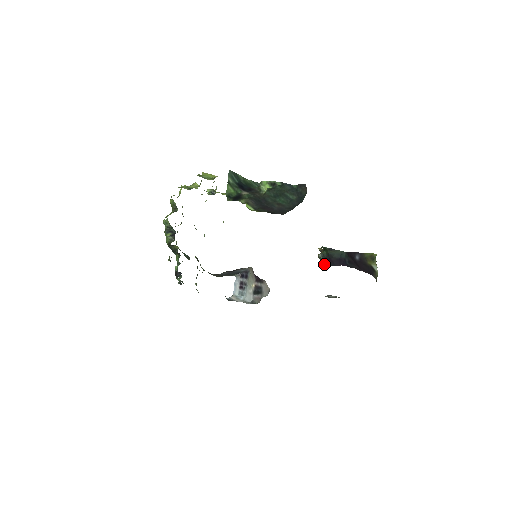
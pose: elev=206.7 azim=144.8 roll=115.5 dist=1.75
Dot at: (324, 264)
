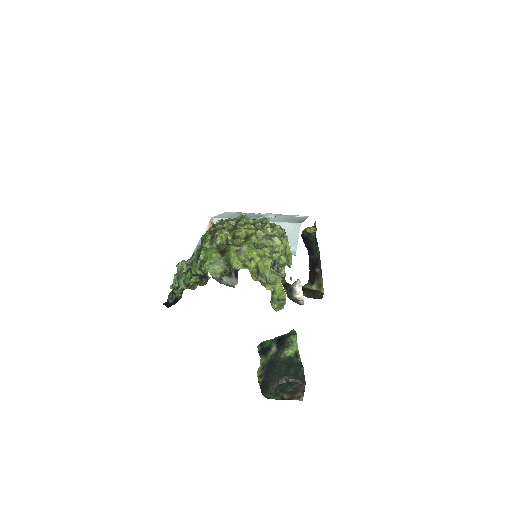
Dot at: (303, 235)
